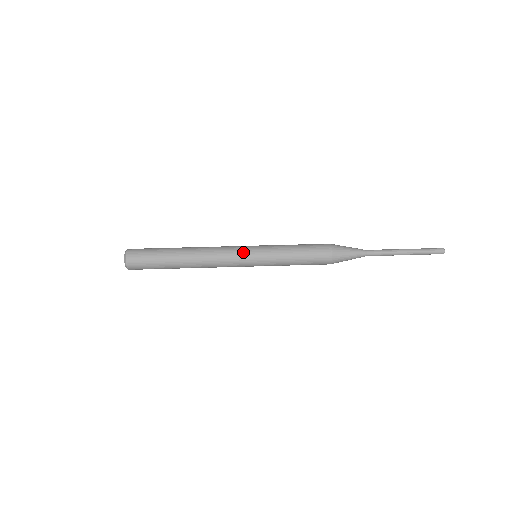
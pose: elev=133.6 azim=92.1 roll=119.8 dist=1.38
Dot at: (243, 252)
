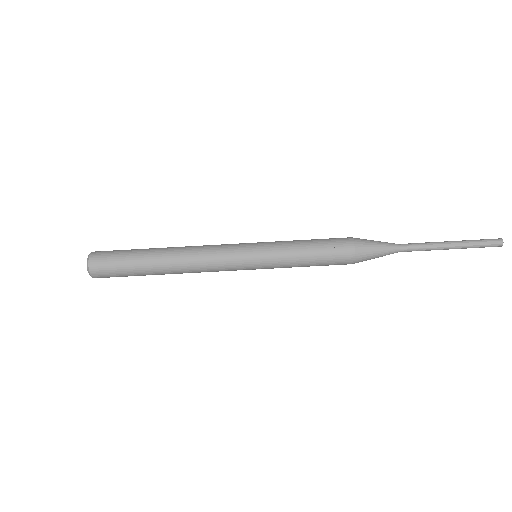
Dot at: occluded
